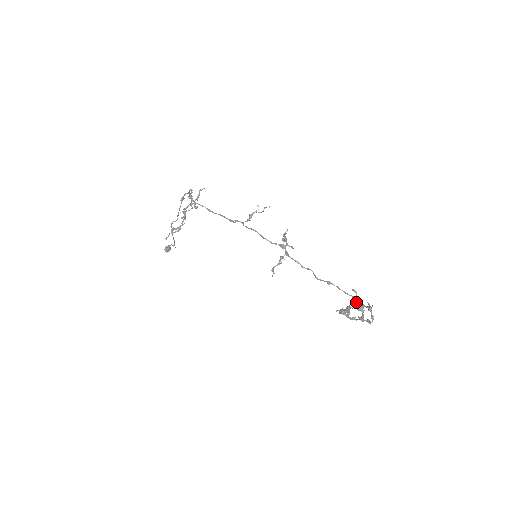
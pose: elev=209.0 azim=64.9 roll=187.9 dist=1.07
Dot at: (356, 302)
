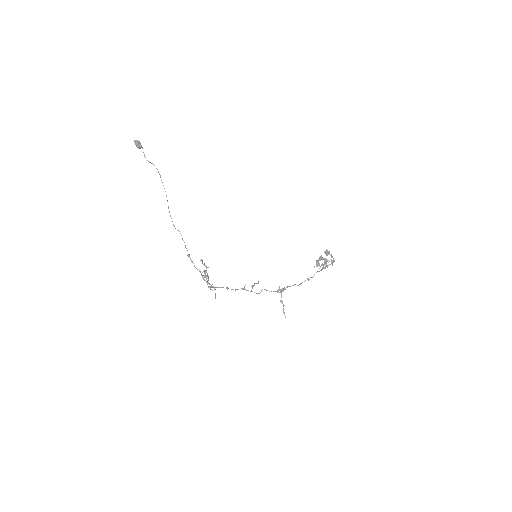
Dot at: (324, 265)
